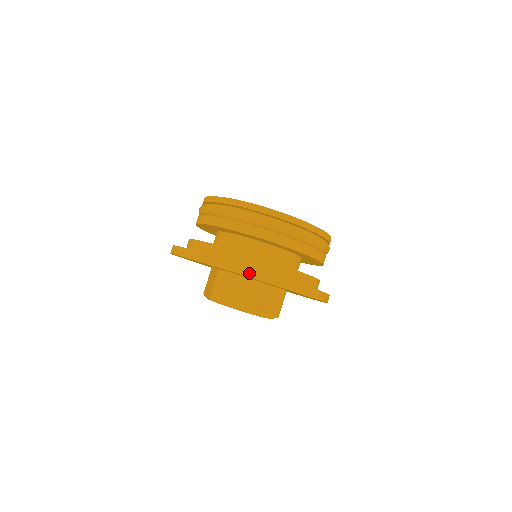
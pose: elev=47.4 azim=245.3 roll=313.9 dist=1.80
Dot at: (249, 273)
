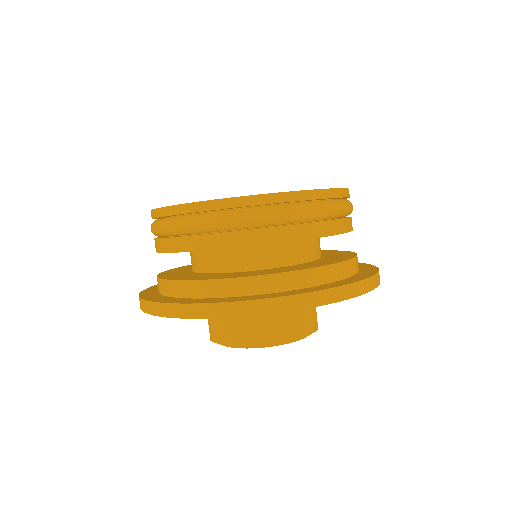
Dot at: (213, 312)
